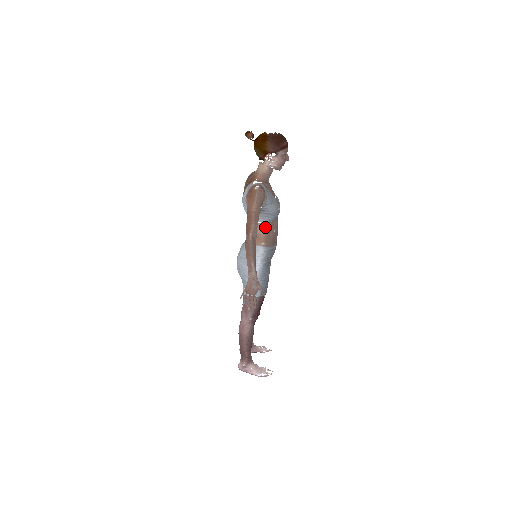
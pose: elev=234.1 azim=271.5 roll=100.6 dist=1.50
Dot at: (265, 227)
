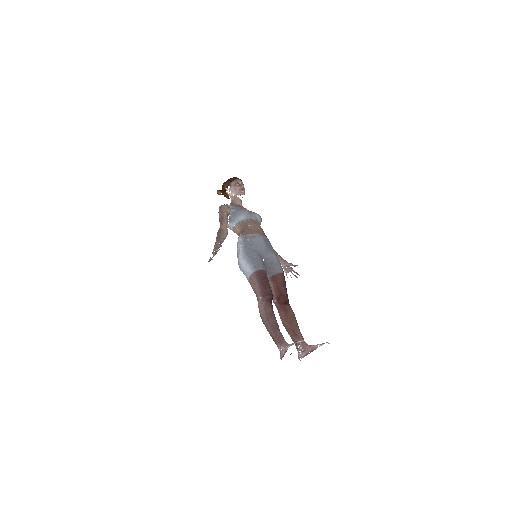
Dot at: (239, 226)
